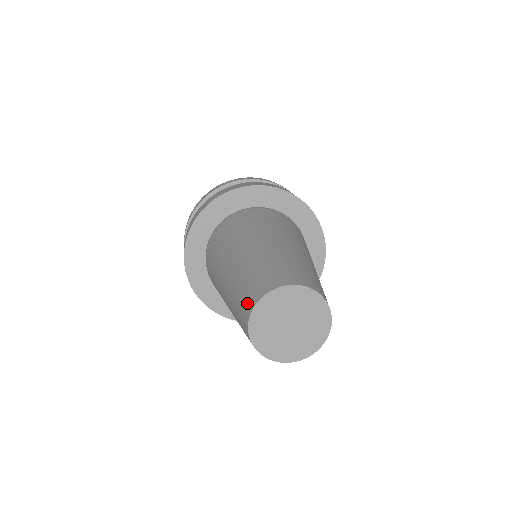
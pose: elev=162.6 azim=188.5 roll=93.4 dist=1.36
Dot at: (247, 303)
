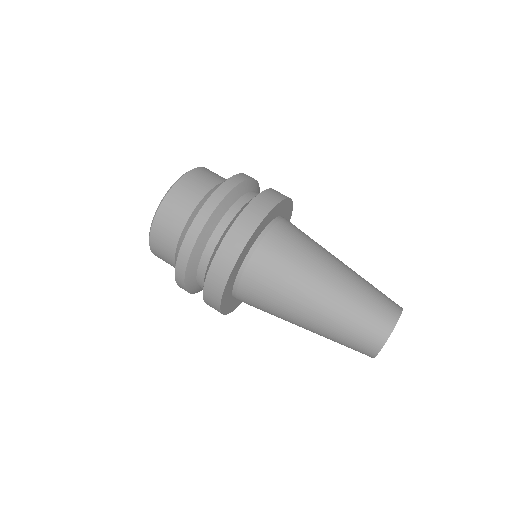
Dot at: (376, 336)
